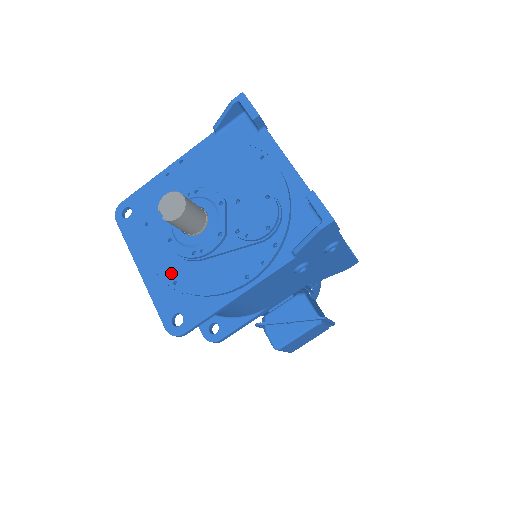
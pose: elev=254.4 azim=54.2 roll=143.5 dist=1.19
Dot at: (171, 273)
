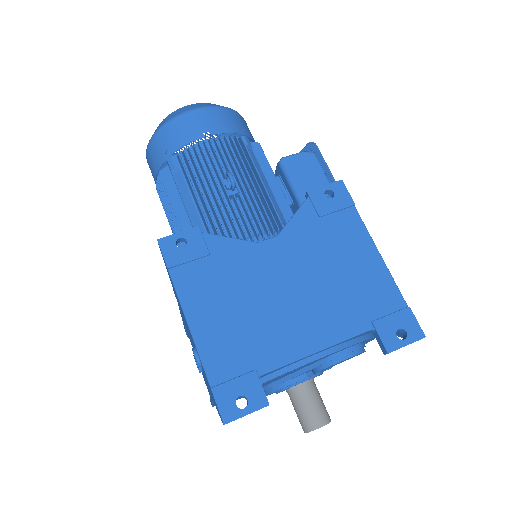
Dot at: occluded
